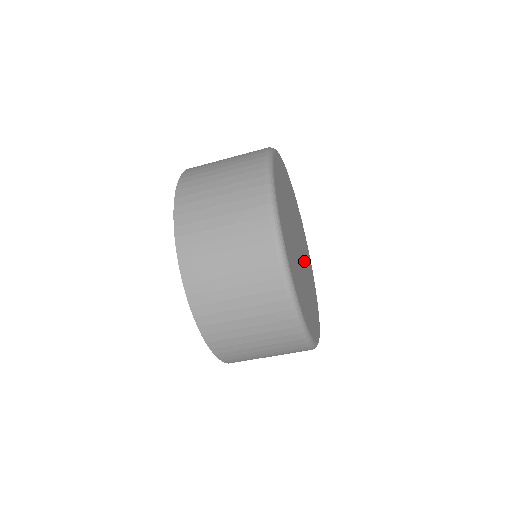
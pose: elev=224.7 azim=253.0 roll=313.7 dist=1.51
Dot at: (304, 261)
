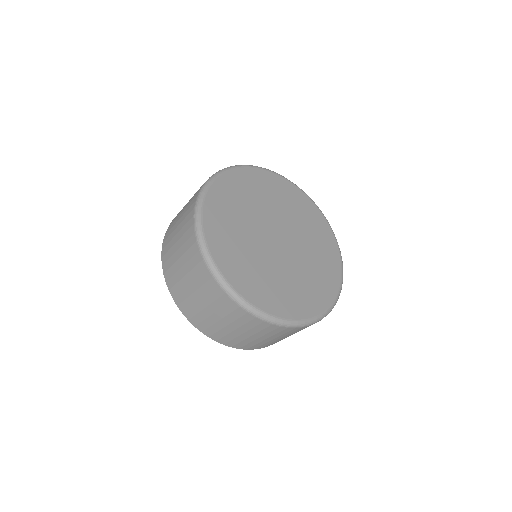
Dot at: (296, 242)
